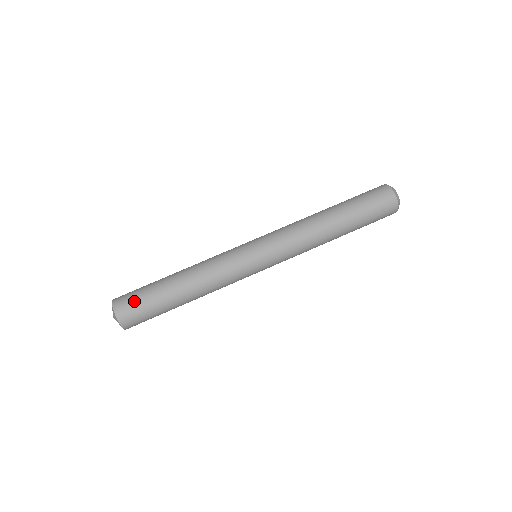
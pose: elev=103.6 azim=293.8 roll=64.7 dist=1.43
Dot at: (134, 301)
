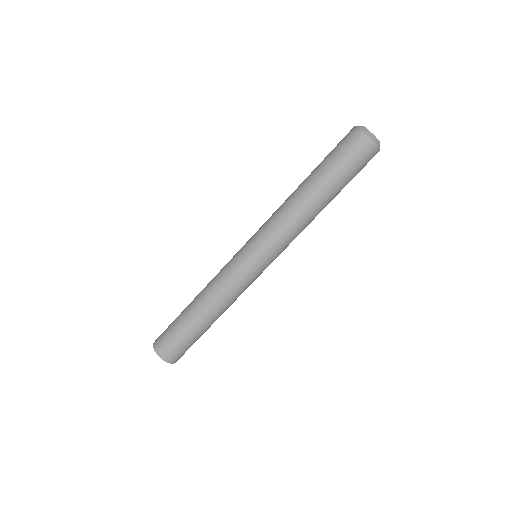
Dot at: (181, 350)
